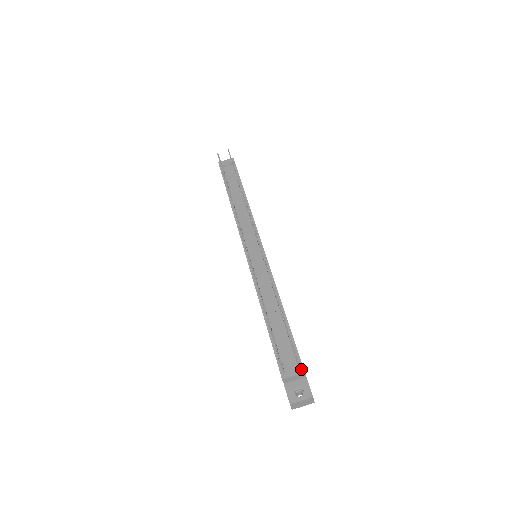
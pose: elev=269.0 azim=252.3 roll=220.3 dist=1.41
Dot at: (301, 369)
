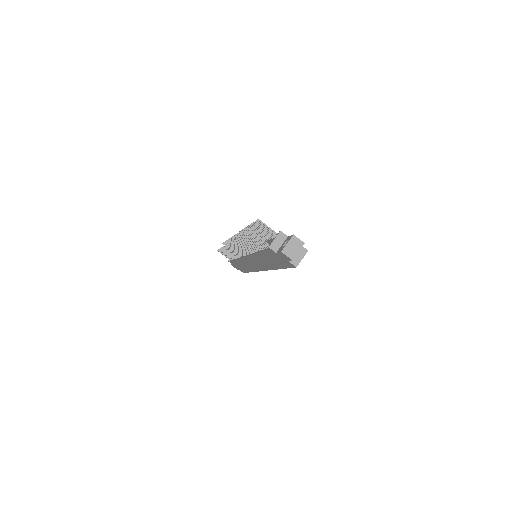
Dot at: (280, 235)
